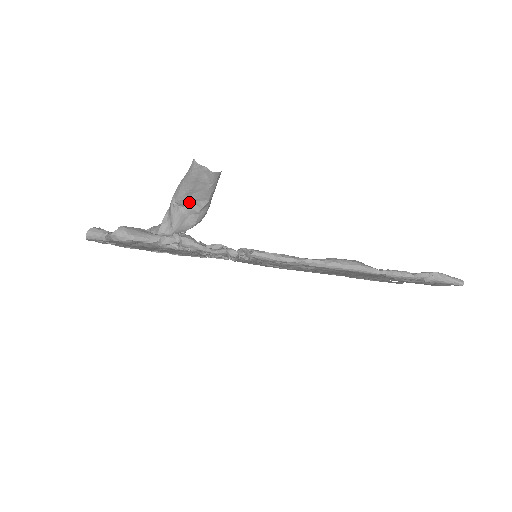
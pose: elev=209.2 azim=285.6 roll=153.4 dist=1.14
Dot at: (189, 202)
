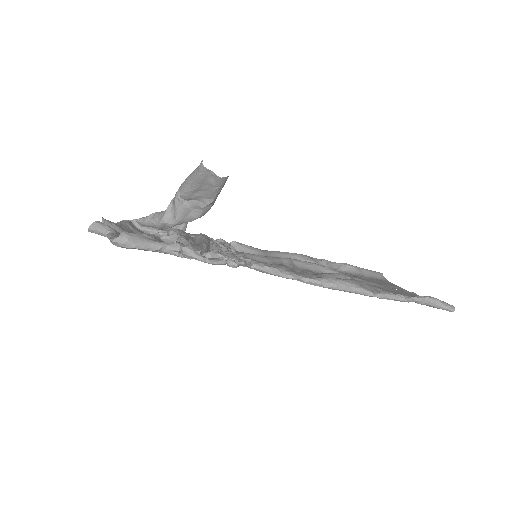
Dot at: (194, 198)
